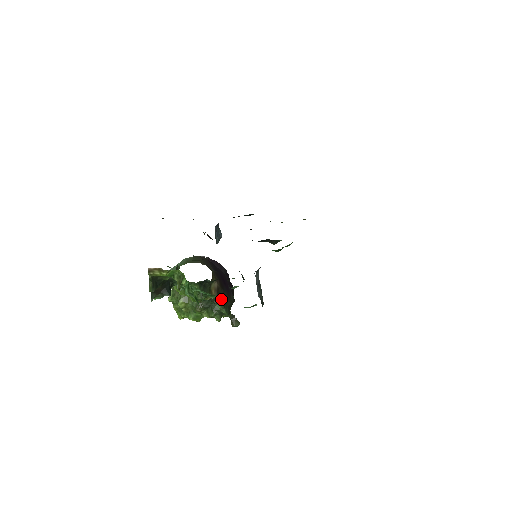
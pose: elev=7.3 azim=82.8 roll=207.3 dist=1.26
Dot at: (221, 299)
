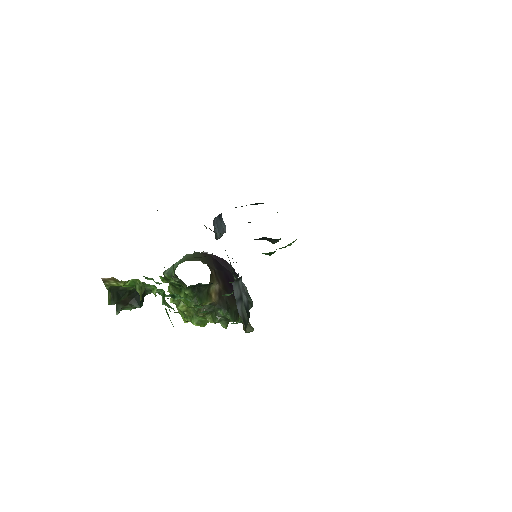
Dot at: (204, 311)
